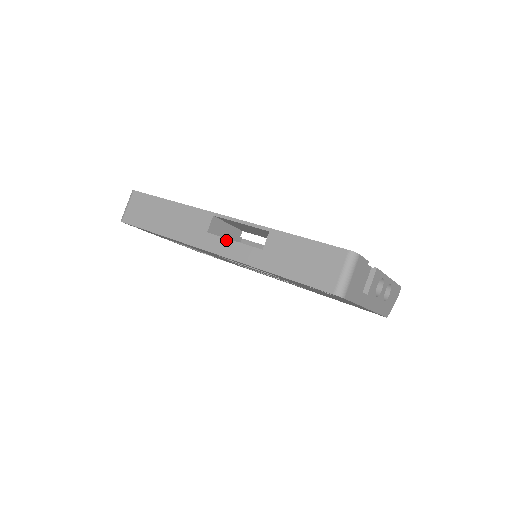
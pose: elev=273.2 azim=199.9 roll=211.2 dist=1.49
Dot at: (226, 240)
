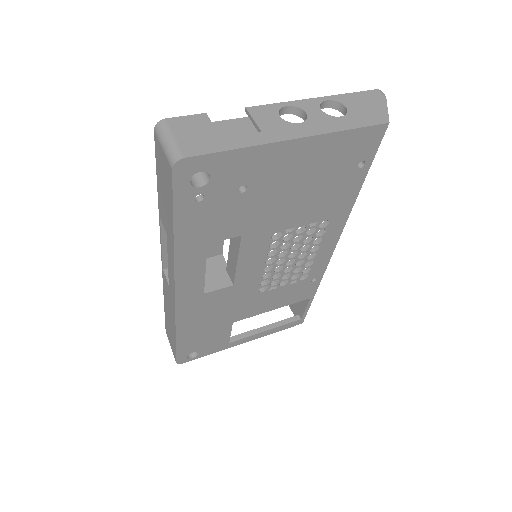
Dot at: (168, 270)
